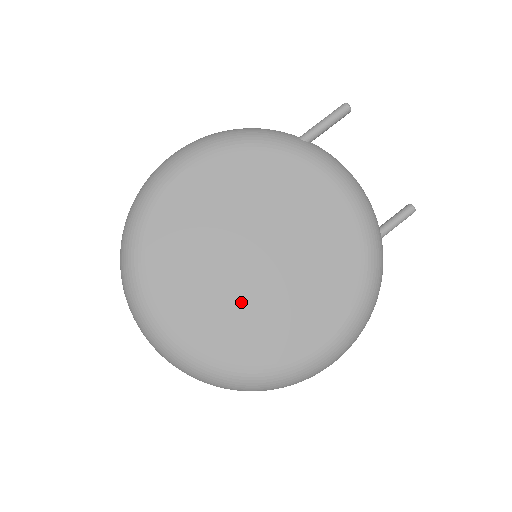
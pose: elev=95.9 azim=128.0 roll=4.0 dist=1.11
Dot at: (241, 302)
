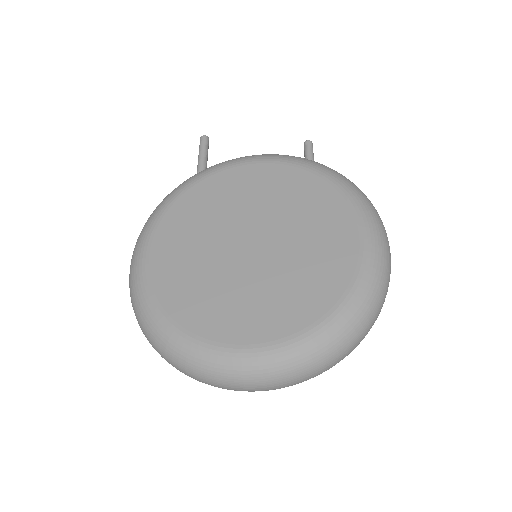
Dot at: (278, 273)
